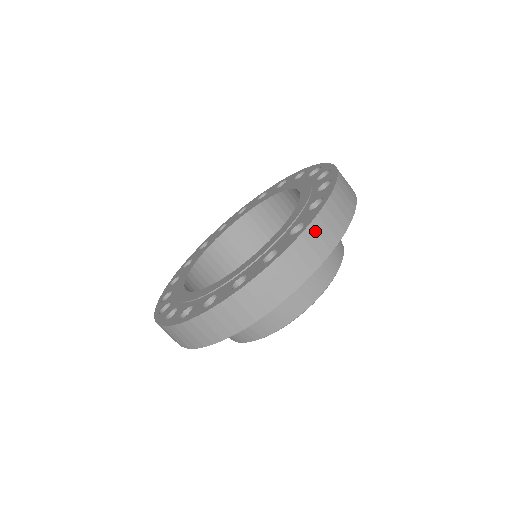
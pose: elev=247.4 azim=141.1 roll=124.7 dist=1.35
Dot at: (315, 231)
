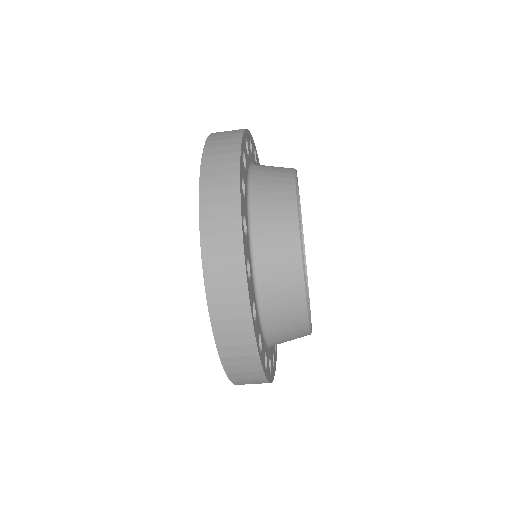
Dot at: (229, 357)
